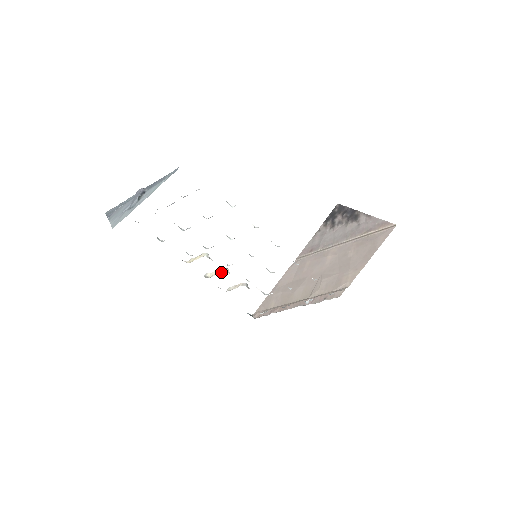
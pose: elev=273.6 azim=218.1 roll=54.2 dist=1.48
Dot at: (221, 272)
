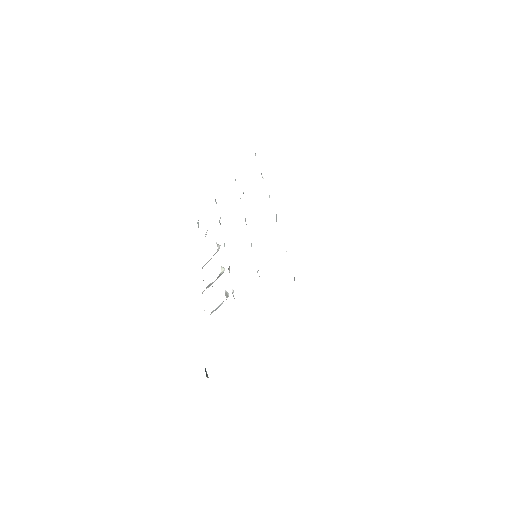
Dot at: occluded
